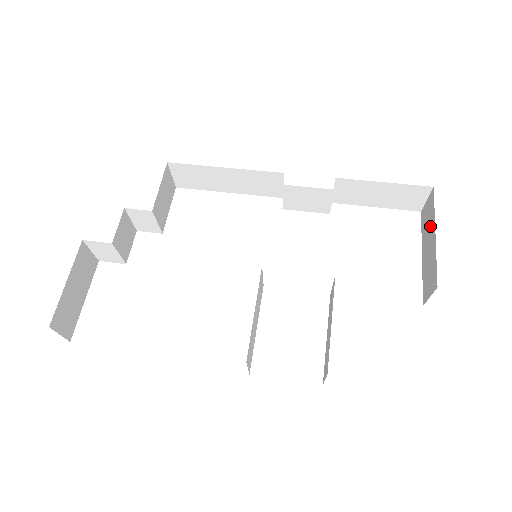
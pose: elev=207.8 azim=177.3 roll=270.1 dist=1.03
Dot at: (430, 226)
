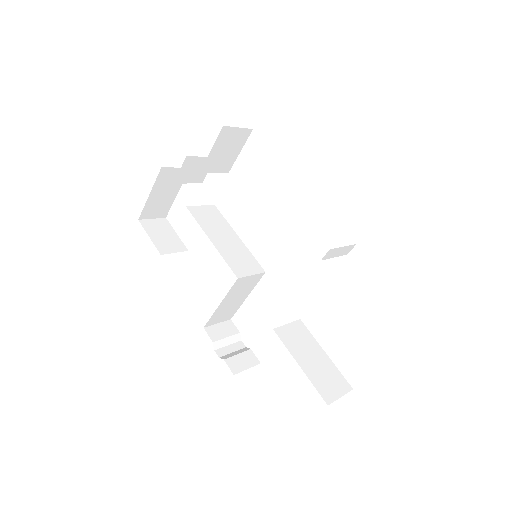
Dot at: occluded
